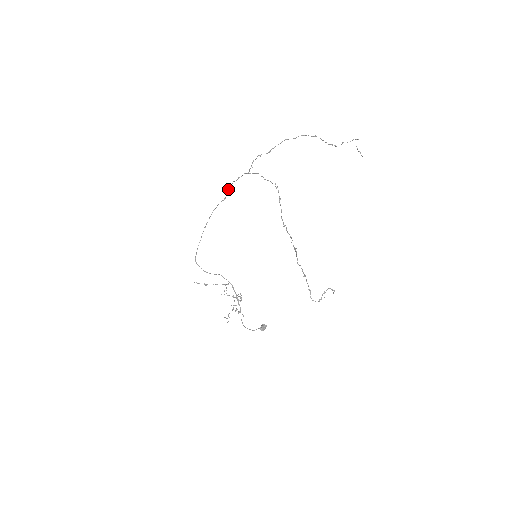
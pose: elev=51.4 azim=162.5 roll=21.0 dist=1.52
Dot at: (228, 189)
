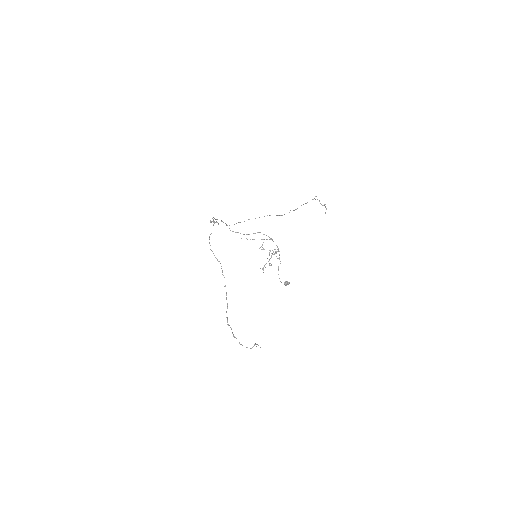
Dot at: occluded
